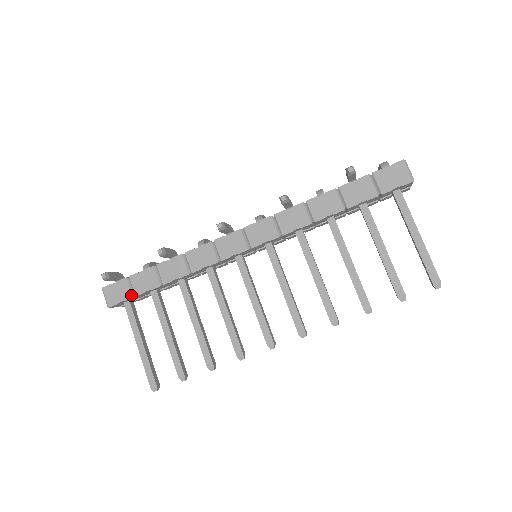
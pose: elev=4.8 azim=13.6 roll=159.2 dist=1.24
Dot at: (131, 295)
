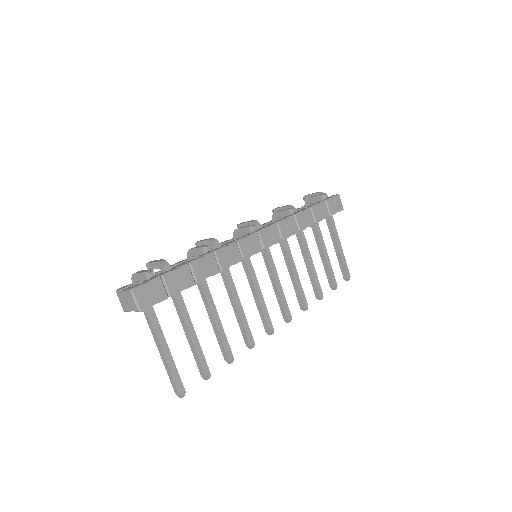
Dot at: (166, 295)
